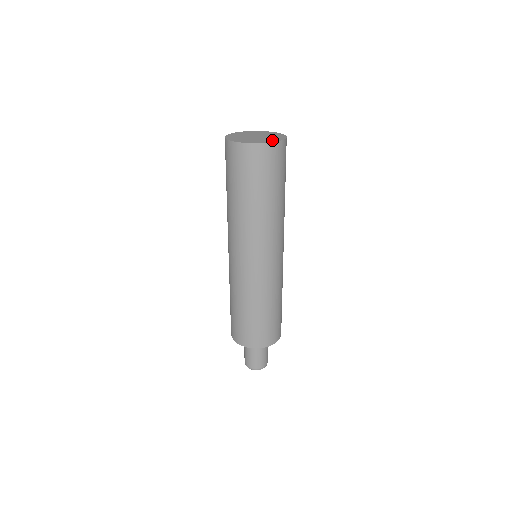
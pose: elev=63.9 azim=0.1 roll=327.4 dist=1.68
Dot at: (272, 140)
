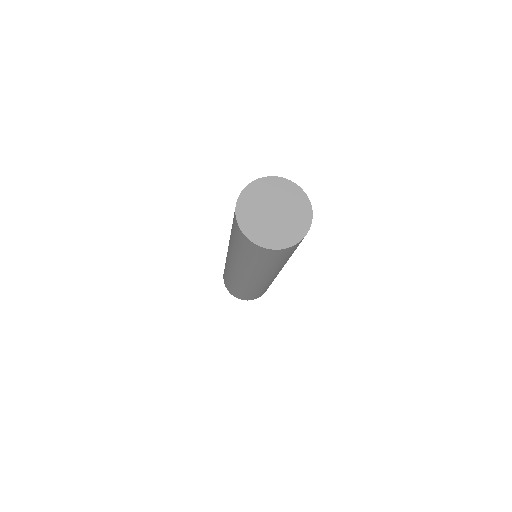
Dot at: (299, 230)
